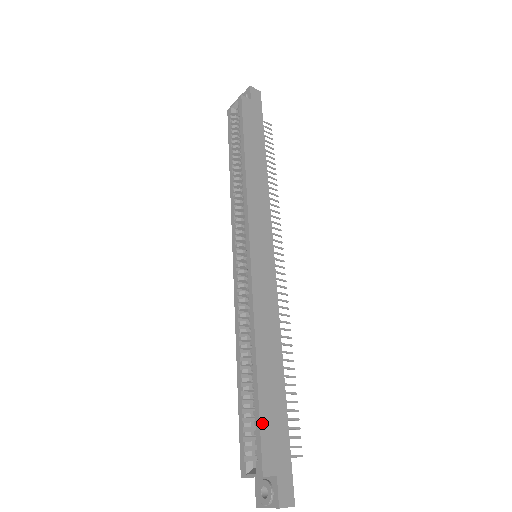
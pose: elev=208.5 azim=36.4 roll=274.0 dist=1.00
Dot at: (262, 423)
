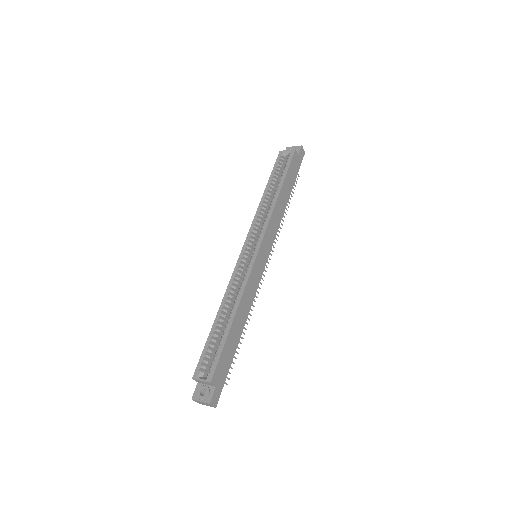
Dot at: (222, 354)
